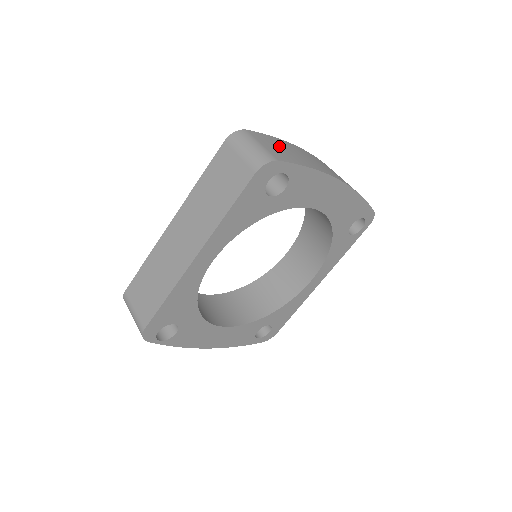
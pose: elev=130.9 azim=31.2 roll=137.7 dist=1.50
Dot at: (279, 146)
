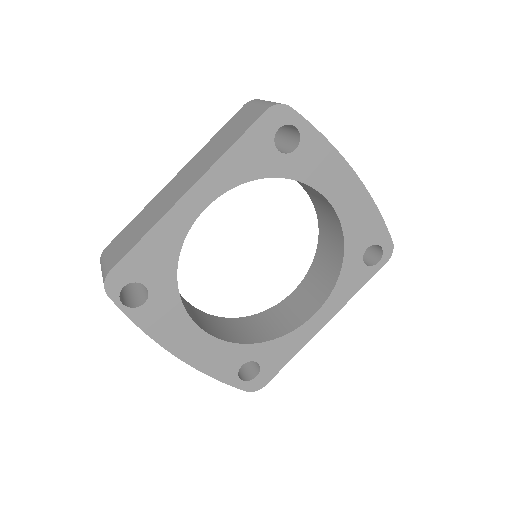
Dot at: occluded
